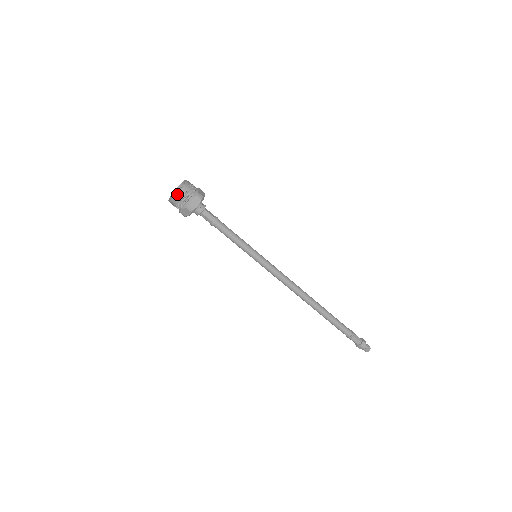
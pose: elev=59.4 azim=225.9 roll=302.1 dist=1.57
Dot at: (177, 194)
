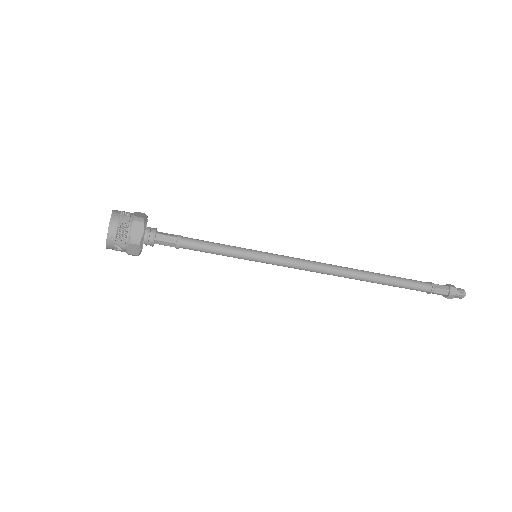
Dot at: (106, 247)
